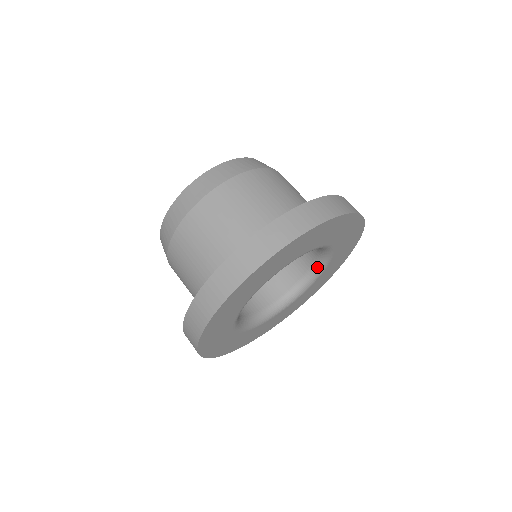
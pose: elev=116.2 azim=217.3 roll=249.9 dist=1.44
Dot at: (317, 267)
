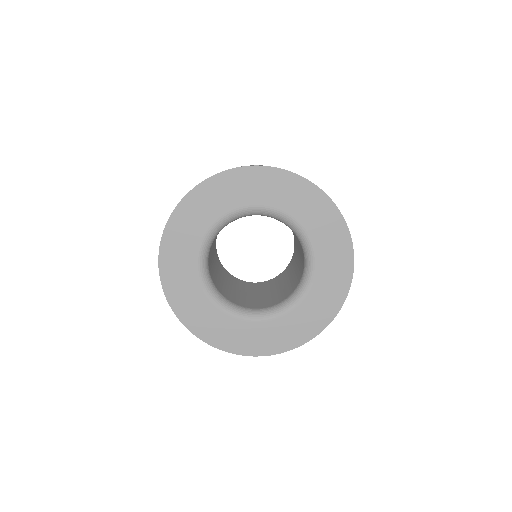
Dot at: (304, 279)
